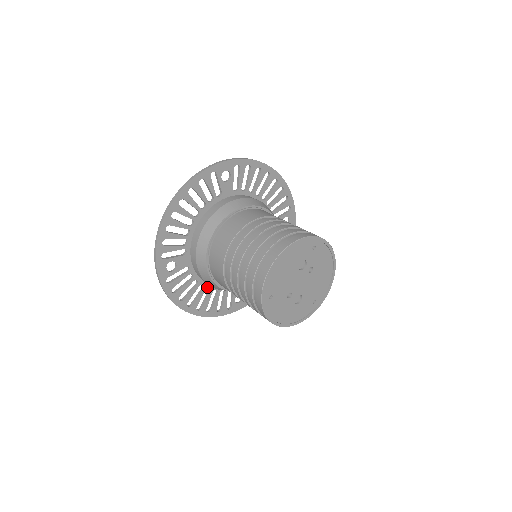
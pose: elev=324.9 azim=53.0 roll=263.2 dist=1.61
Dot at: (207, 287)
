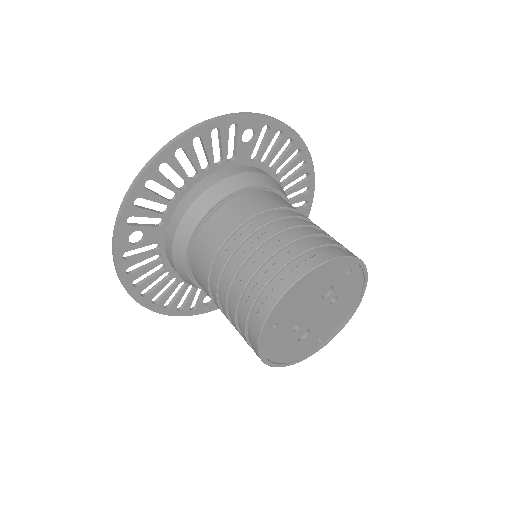
Dot at: (174, 276)
